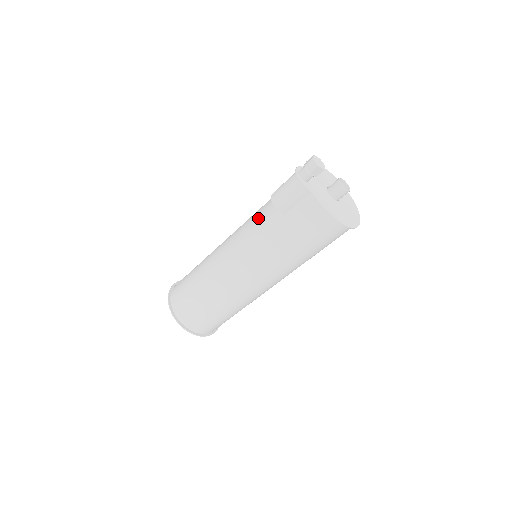
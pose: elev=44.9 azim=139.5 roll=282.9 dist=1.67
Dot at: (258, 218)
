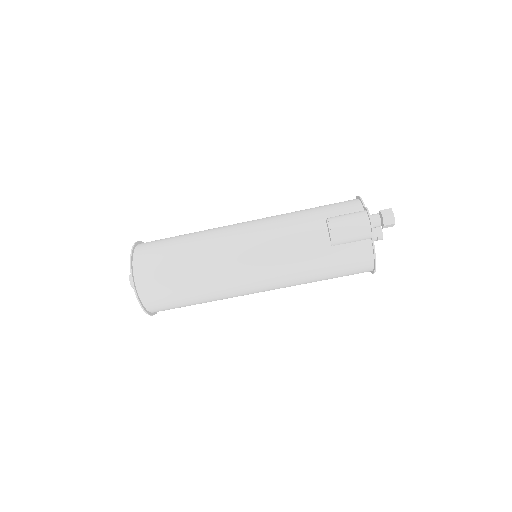
Dot at: (296, 233)
